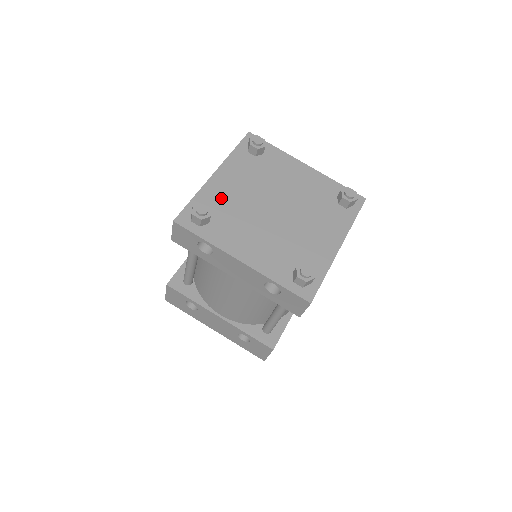
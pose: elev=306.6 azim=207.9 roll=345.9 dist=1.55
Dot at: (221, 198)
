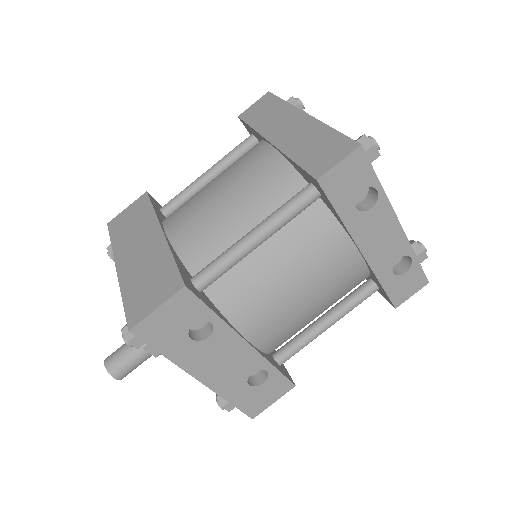
Dot at: occluded
